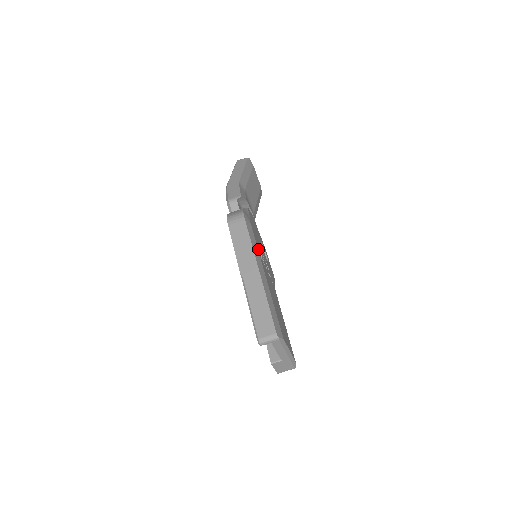
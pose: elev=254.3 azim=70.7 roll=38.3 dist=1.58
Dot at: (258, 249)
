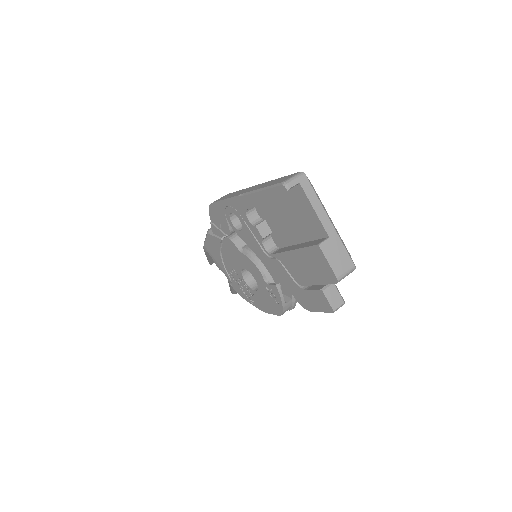
Dot at: occluded
